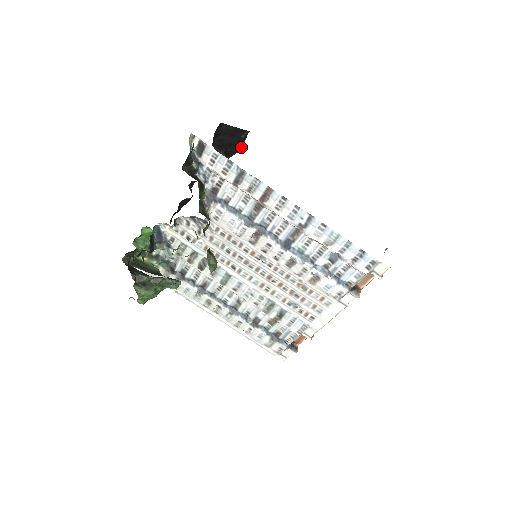
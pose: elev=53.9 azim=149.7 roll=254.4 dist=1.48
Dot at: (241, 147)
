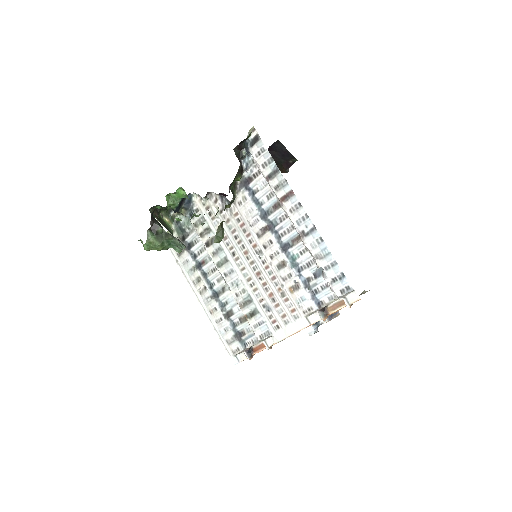
Dot at: (285, 170)
